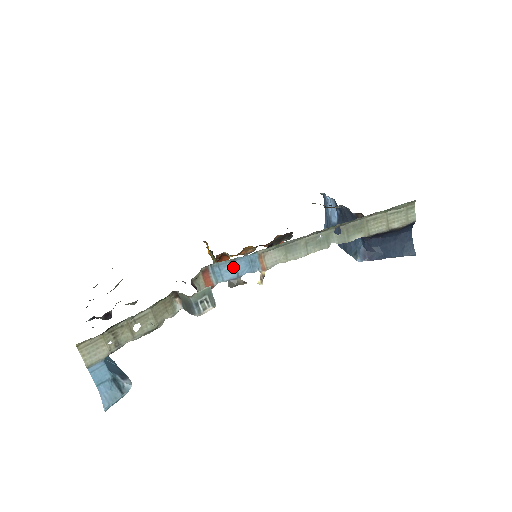
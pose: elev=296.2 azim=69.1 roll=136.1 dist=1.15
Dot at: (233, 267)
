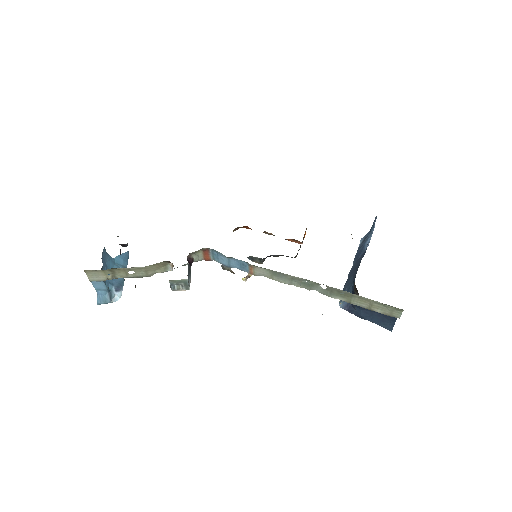
Dot at: (227, 260)
